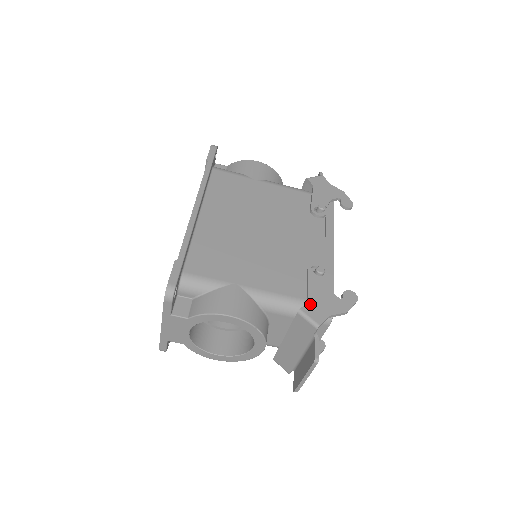
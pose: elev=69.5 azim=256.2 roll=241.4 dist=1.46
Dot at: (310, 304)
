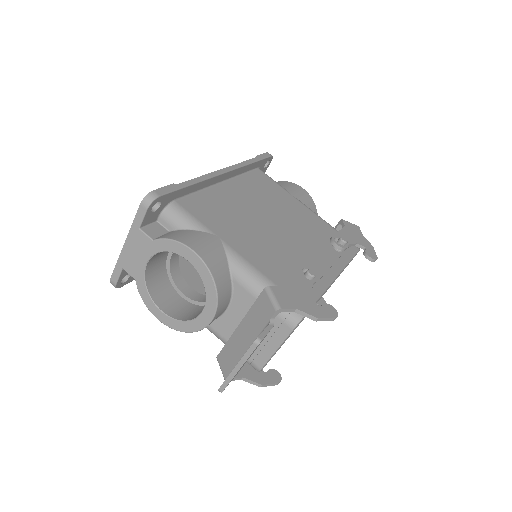
Dot at: (282, 289)
